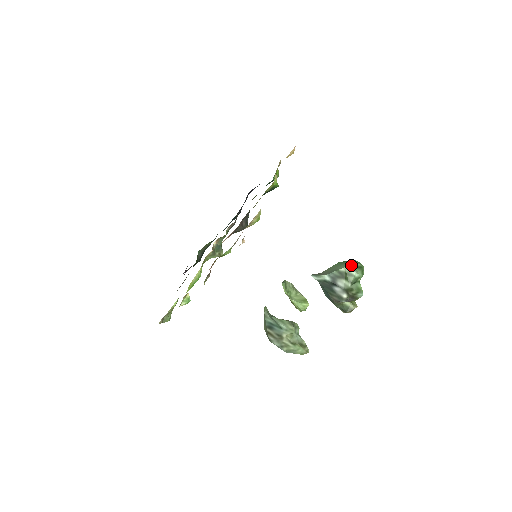
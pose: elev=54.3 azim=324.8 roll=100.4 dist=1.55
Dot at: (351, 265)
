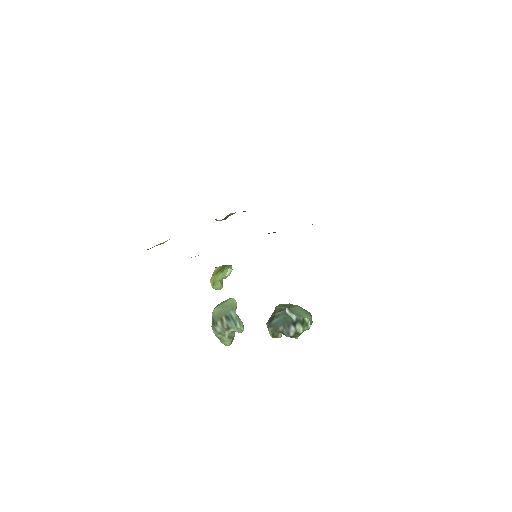
Dot at: (311, 319)
